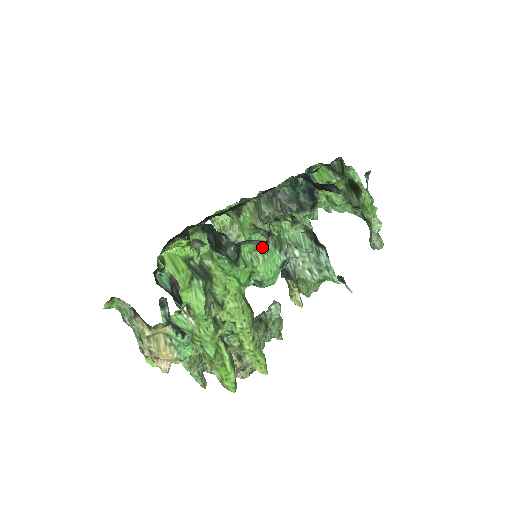
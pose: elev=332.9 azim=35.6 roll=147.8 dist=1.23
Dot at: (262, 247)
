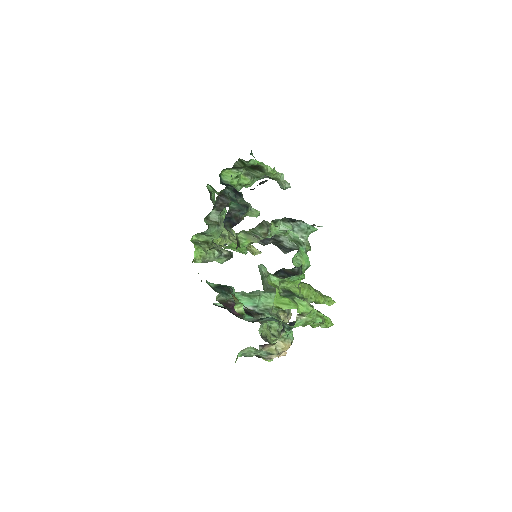
Dot at: (297, 253)
